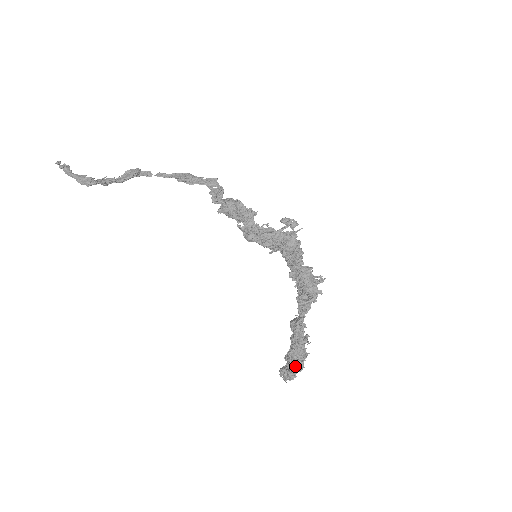
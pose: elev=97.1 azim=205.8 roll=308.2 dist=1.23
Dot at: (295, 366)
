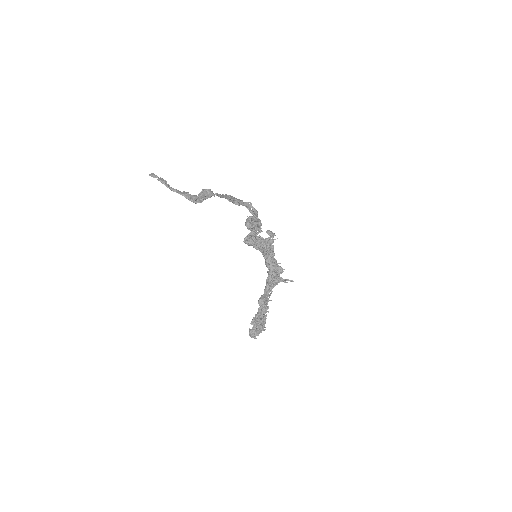
Dot at: (261, 328)
